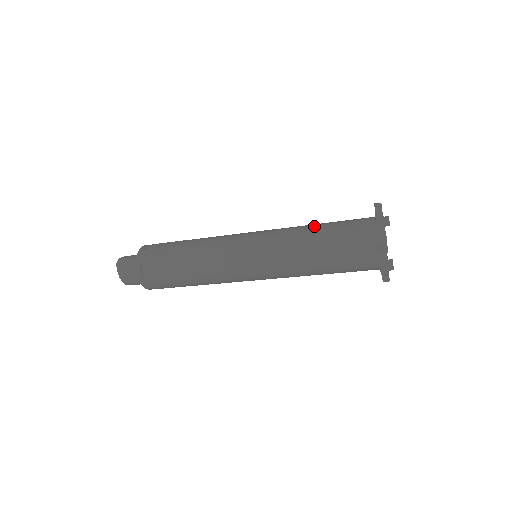
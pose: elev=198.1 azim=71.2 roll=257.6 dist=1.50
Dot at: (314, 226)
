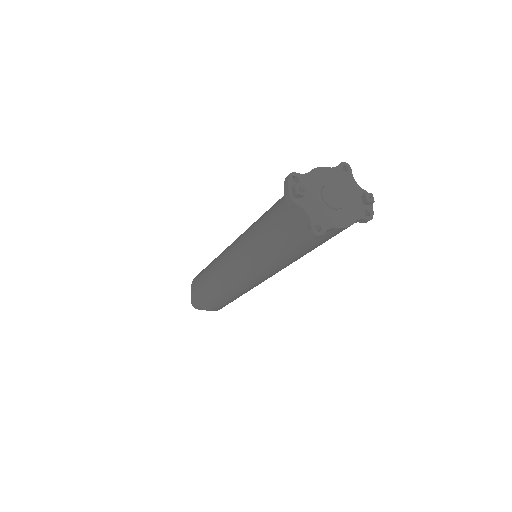
Dot at: occluded
